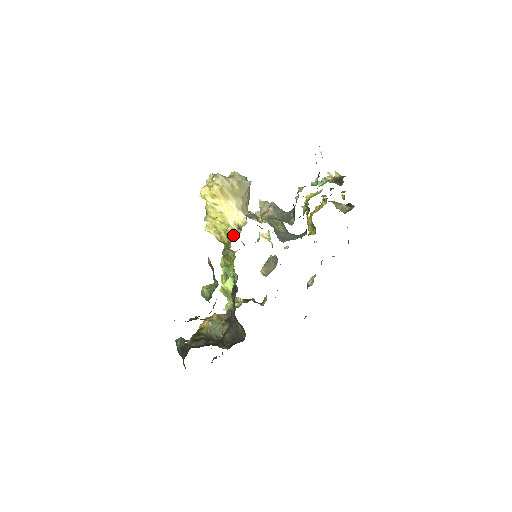
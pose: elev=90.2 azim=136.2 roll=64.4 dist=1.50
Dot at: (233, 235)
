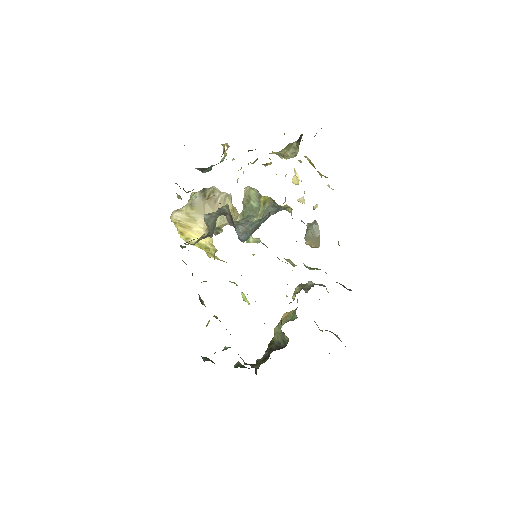
Dot at: (214, 257)
